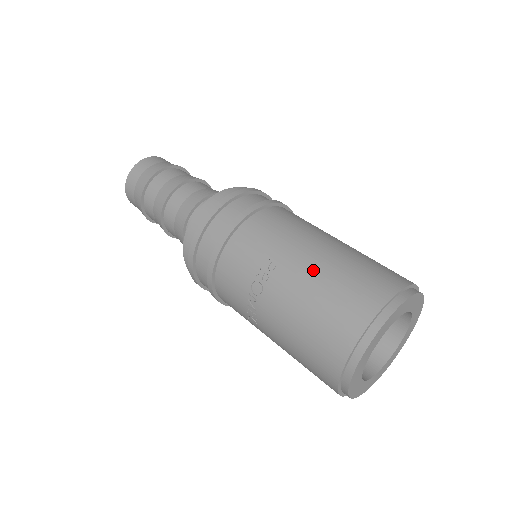
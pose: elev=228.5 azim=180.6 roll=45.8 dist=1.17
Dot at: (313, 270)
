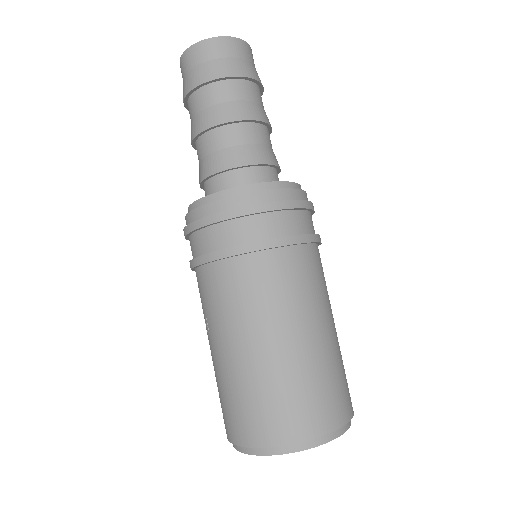
Dot at: (222, 367)
